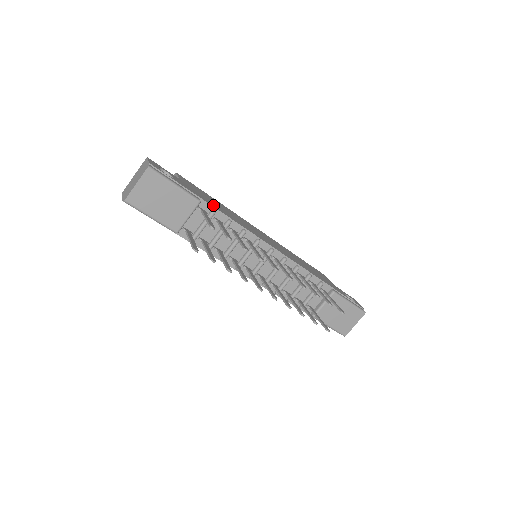
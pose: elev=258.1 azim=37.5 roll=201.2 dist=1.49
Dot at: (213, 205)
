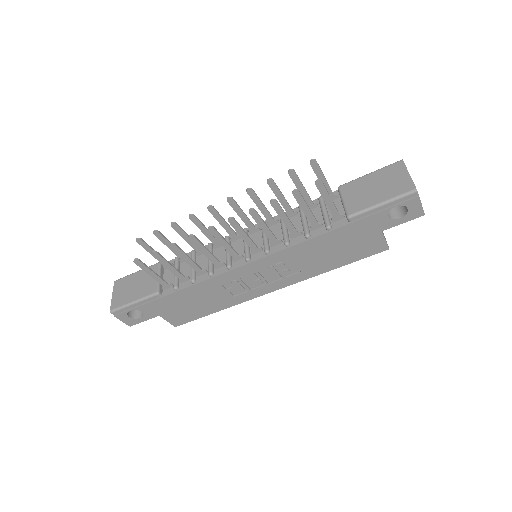
Dot at: occluded
